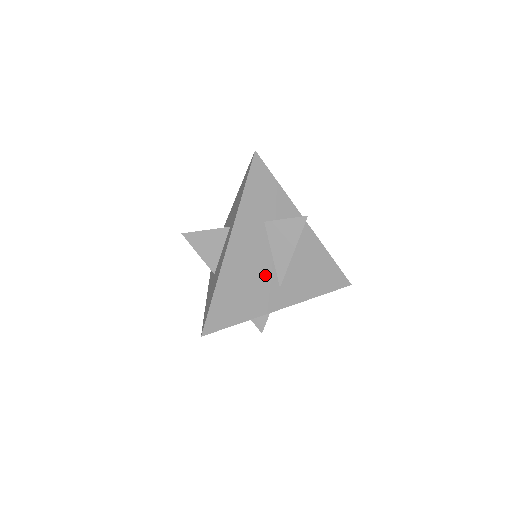
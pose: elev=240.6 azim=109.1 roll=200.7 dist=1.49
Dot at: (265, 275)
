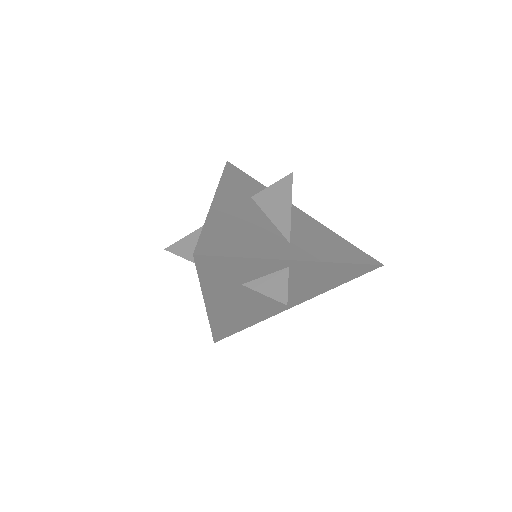
Dot at: (266, 230)
